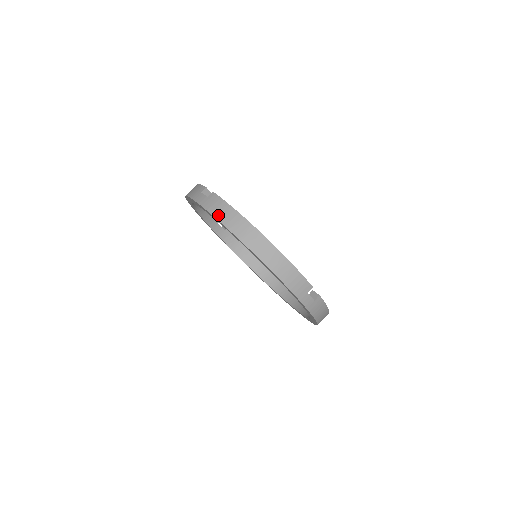
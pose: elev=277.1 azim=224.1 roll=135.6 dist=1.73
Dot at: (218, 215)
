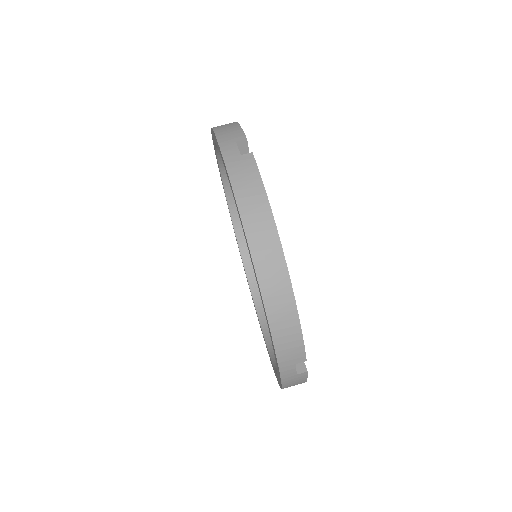
Dot at: (240, 194)
